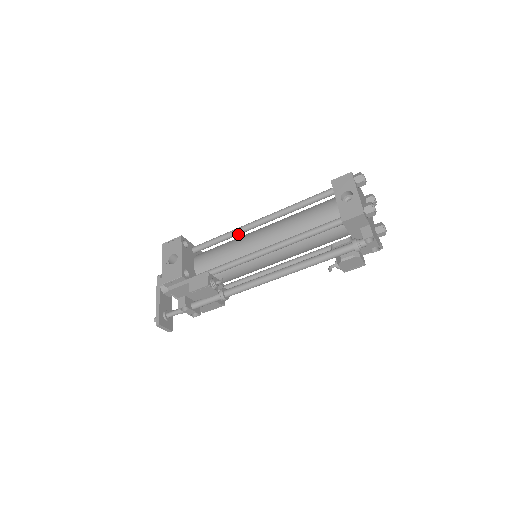
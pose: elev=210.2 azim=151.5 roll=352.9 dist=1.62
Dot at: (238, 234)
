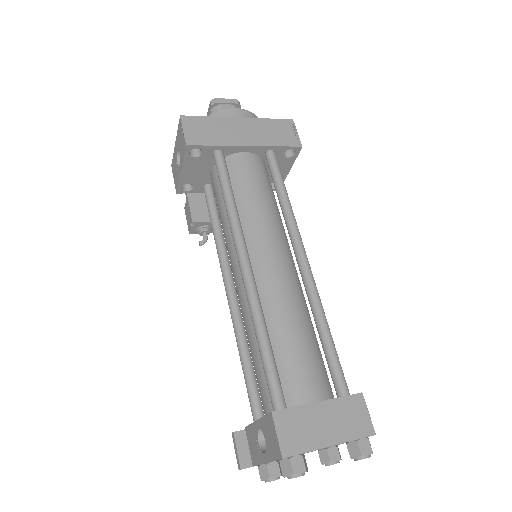
Dot at: occluded
